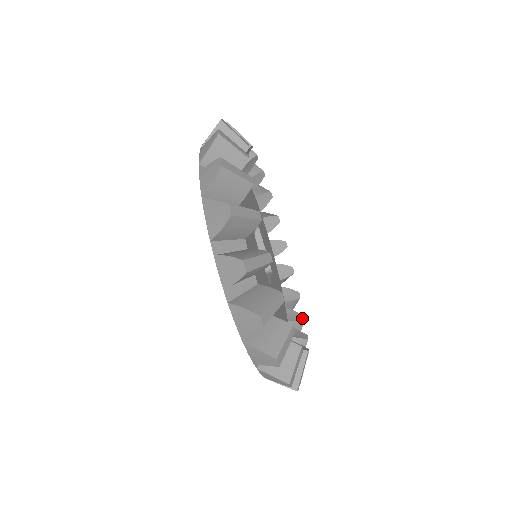
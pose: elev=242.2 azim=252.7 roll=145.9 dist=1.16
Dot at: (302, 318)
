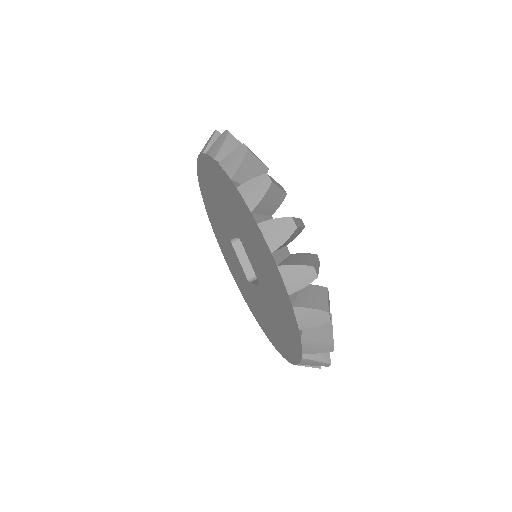
Dot at: occluded
